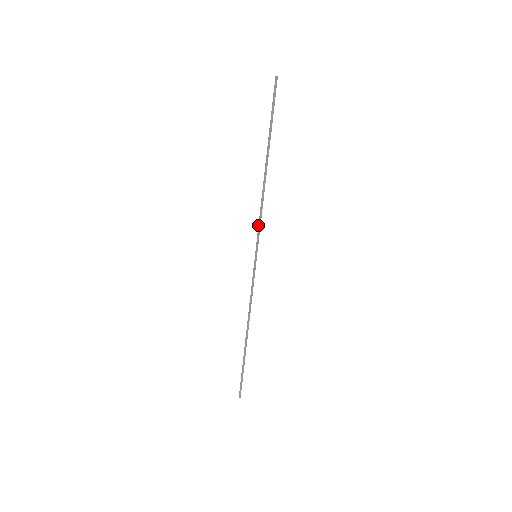
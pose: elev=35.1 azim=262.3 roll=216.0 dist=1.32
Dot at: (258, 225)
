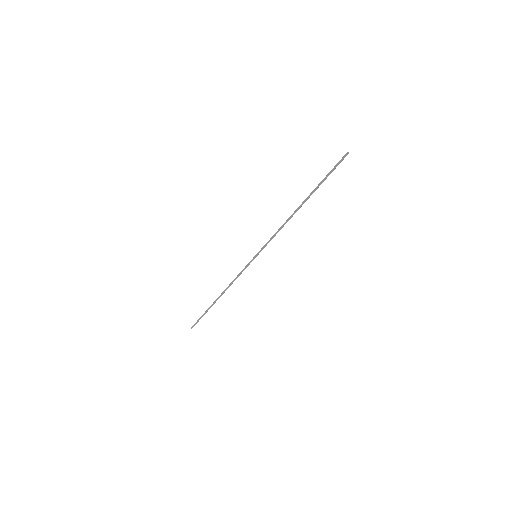
Dot at: (270, 239)
